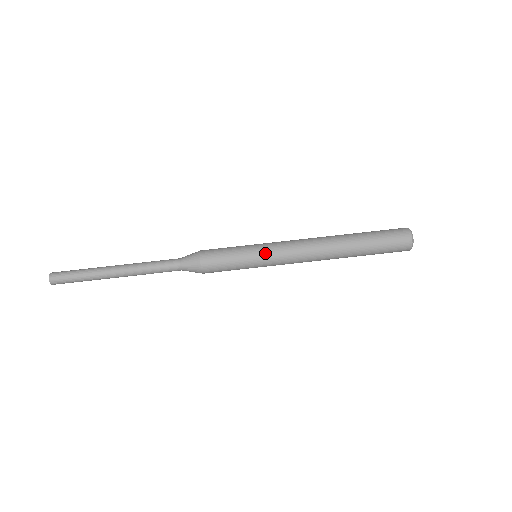
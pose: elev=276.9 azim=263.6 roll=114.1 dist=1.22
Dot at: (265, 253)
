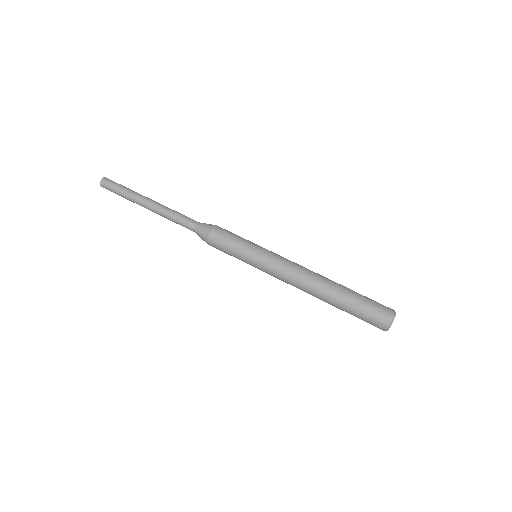
Dot at: (263, 255)
